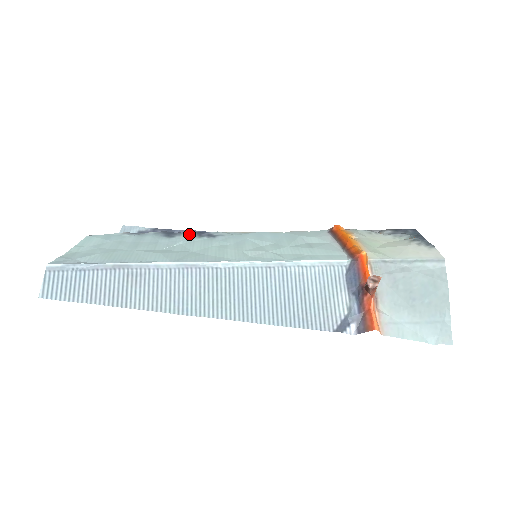
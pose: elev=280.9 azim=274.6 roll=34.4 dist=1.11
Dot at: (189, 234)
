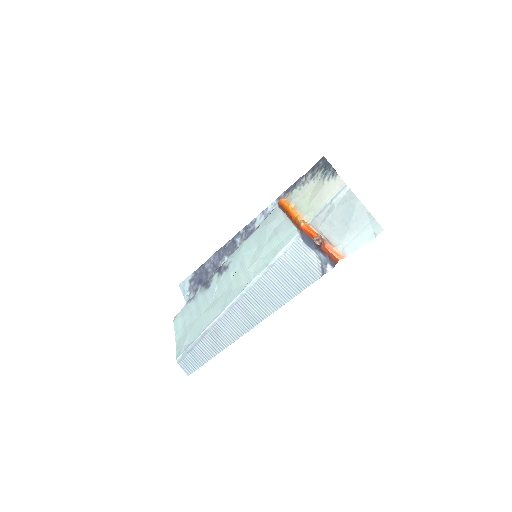
Dot at: (215, 276)
